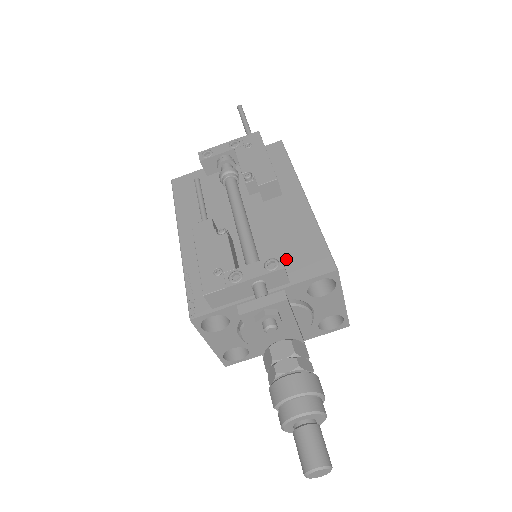
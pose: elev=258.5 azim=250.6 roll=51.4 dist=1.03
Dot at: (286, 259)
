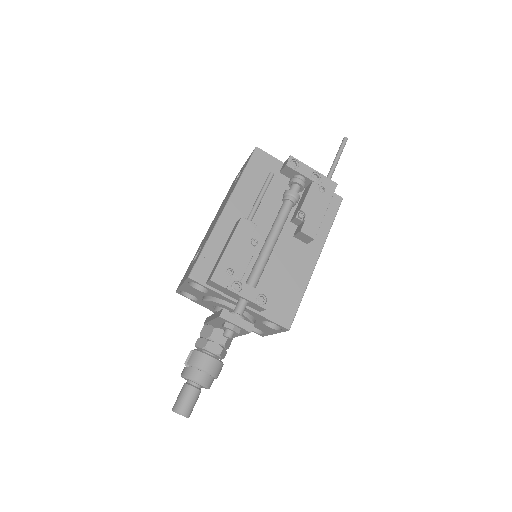
Dot at: (271, 294)
